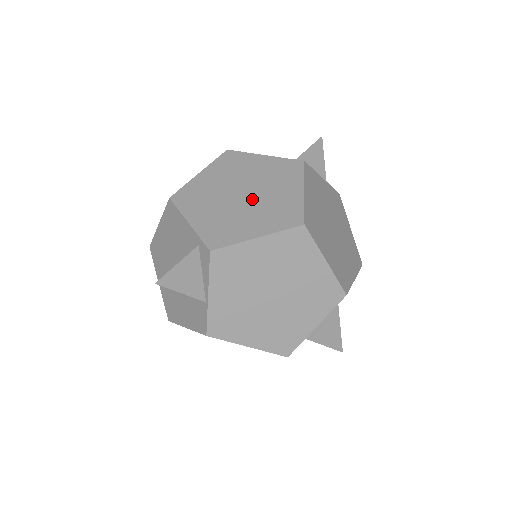
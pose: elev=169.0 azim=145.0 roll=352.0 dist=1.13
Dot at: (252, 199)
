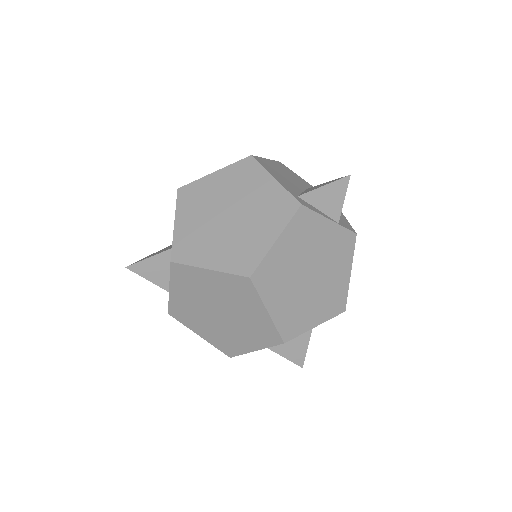
Dot at: (231, 226)
